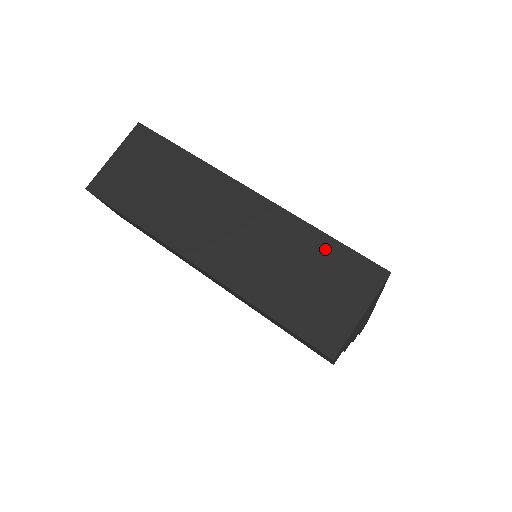
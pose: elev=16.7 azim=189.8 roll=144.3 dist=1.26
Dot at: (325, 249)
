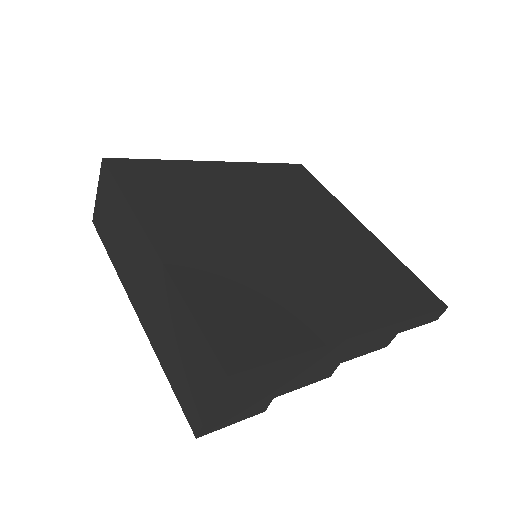
Dot at: (190, 328)
